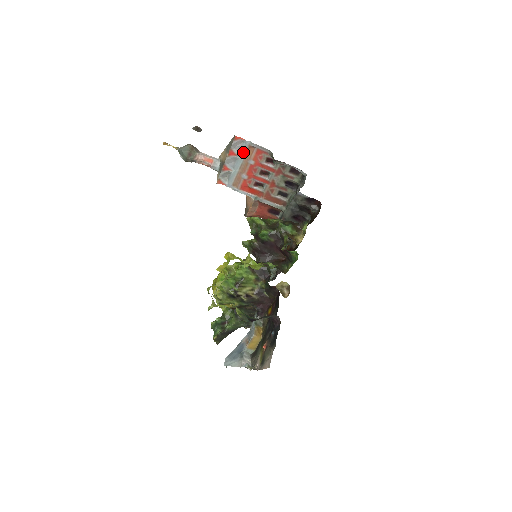
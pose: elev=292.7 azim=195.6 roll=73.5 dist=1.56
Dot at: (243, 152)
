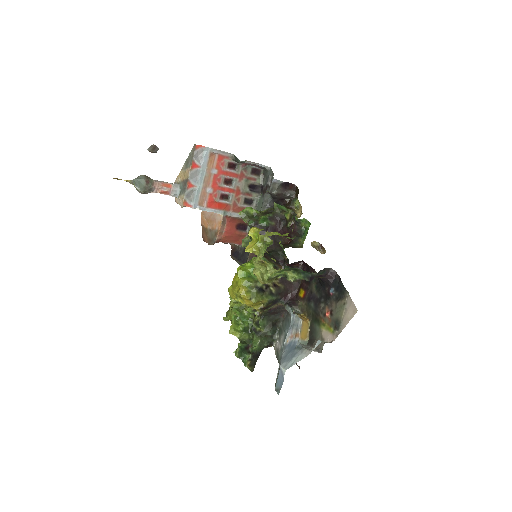
Dot at: (205, 162)
